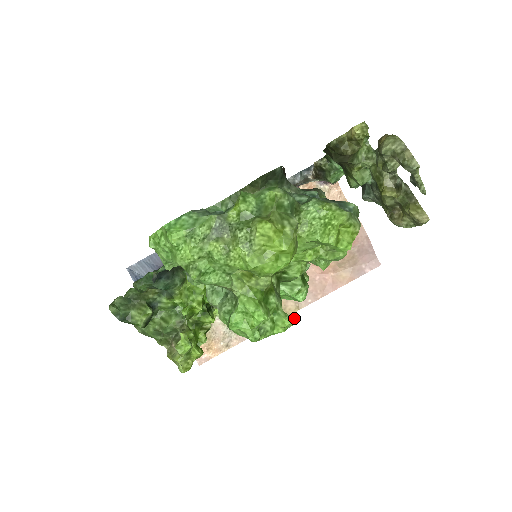
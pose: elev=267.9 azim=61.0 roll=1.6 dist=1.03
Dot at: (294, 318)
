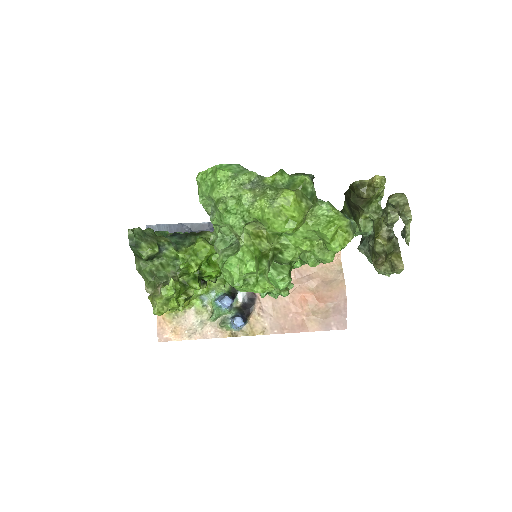
Dot at: (274, 286)
